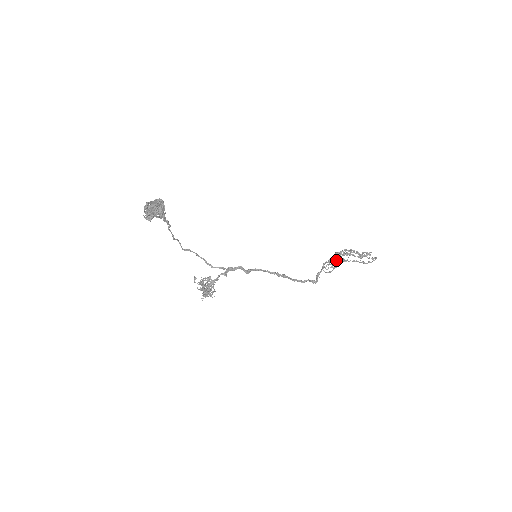
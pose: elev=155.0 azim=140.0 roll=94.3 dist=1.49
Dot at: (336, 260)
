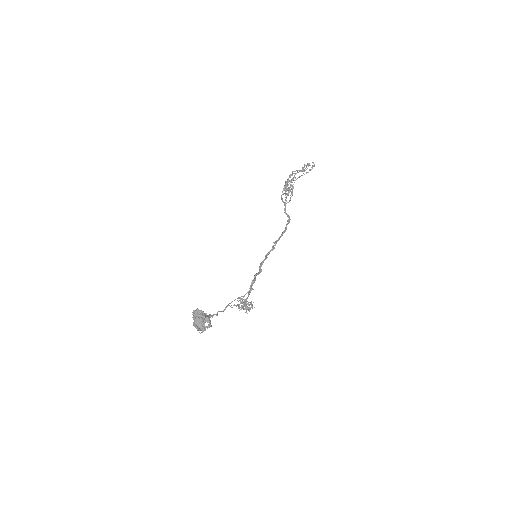
Dot at: (290, 191)
